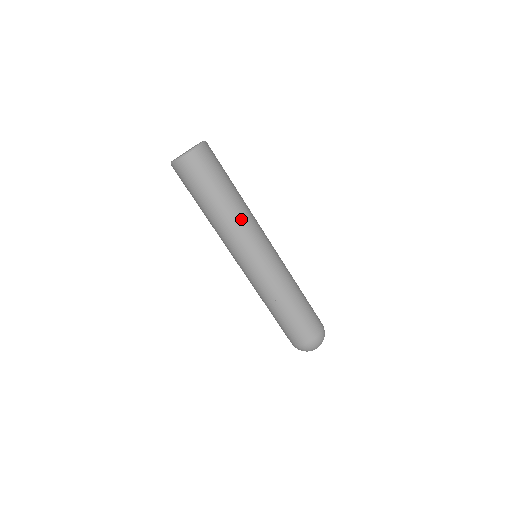
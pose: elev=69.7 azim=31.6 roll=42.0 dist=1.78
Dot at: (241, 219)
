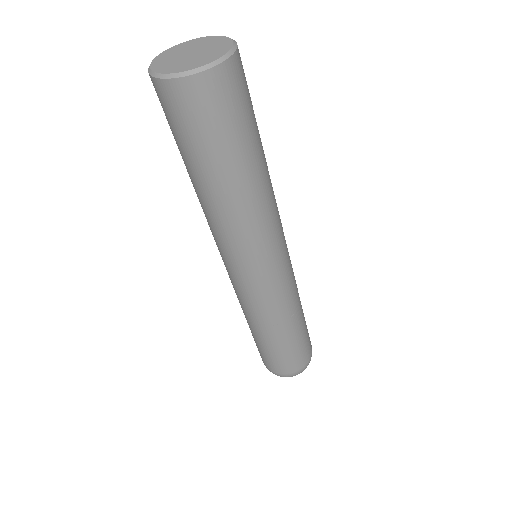
Dot at: (236, 222)
